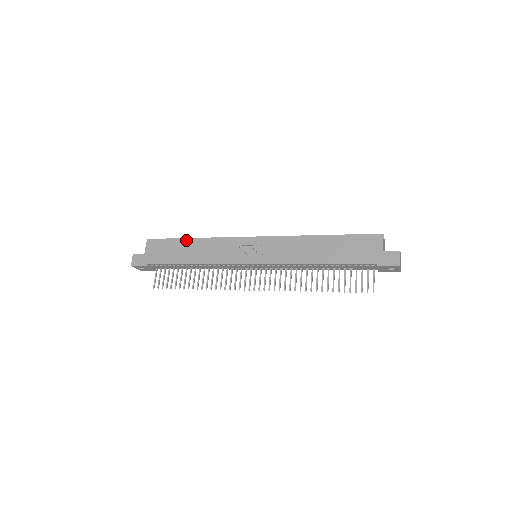
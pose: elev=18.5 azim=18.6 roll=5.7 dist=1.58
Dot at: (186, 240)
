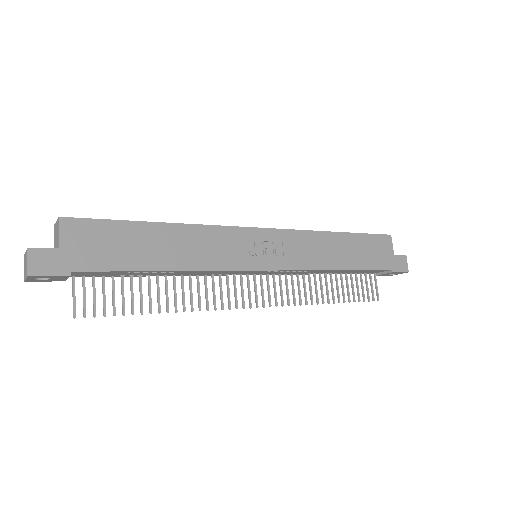
Dot at: (151, 225)
